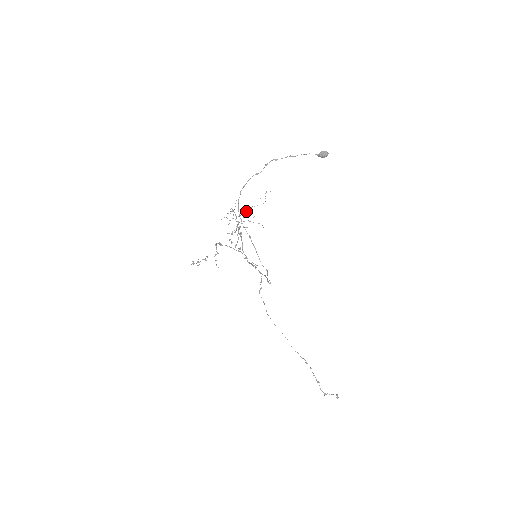
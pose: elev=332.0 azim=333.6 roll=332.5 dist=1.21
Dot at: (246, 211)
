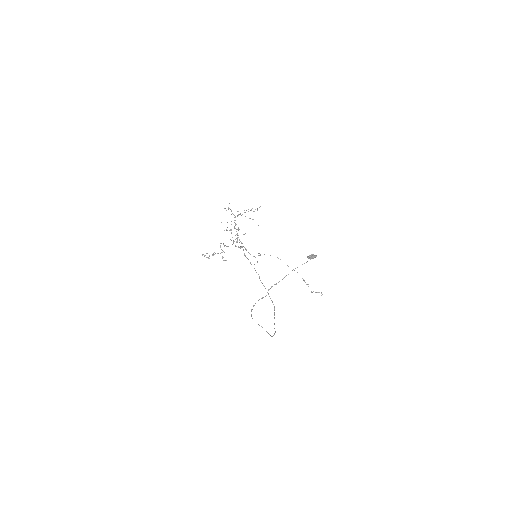
Dot at: occluded
